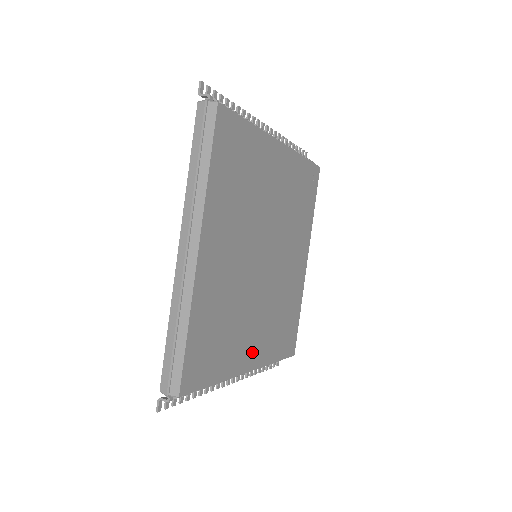
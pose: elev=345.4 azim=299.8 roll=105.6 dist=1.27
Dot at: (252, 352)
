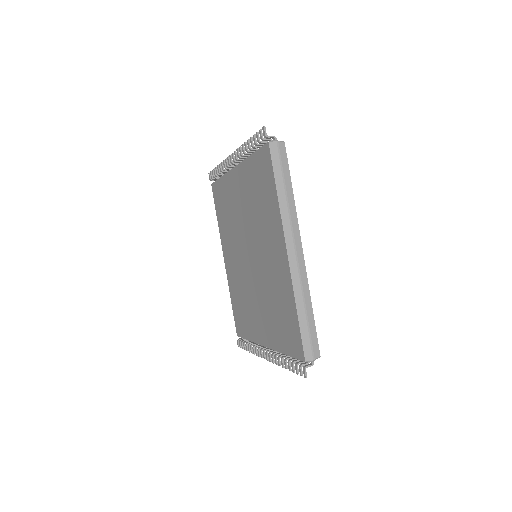
Dot at: occluded
